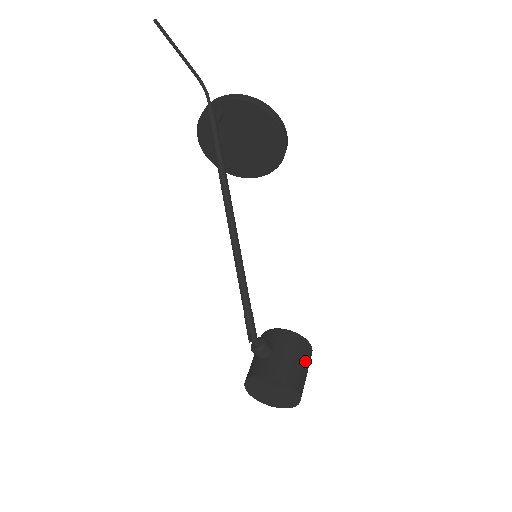
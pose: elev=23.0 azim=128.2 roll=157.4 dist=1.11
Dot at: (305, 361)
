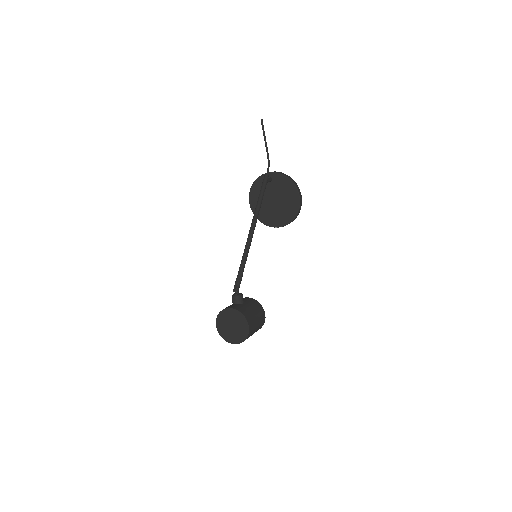
Dot at: (259, 320)
